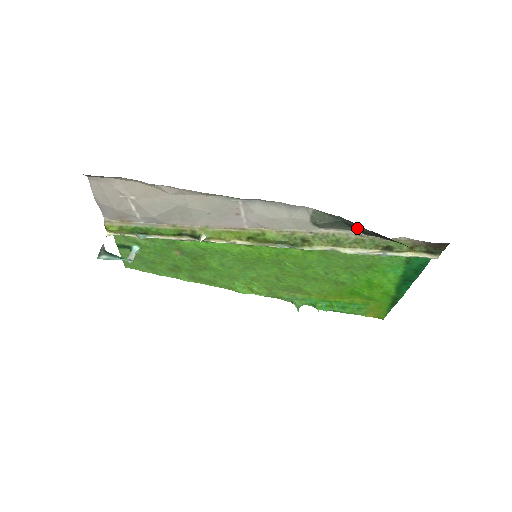
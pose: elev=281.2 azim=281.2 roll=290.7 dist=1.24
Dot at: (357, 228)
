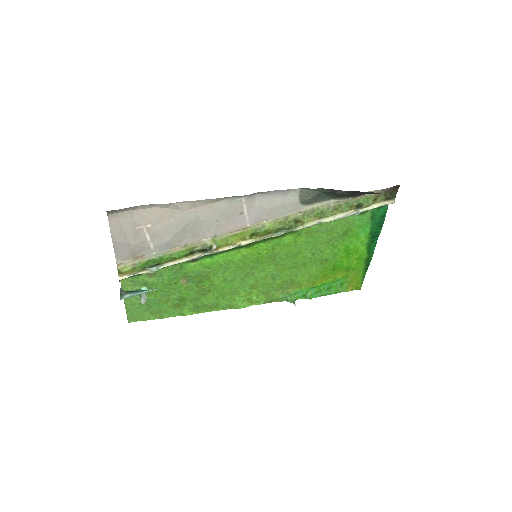
Dot at: (336, 193)
